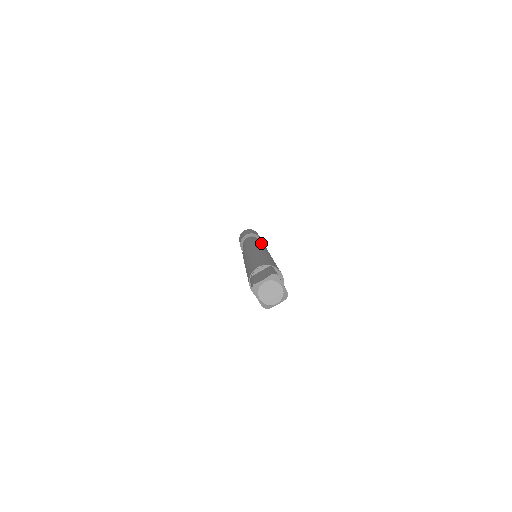
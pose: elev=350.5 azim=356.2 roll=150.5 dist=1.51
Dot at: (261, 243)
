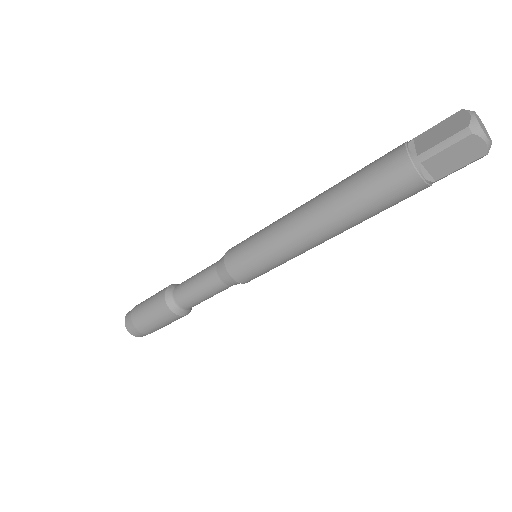
Dot at: occluded
